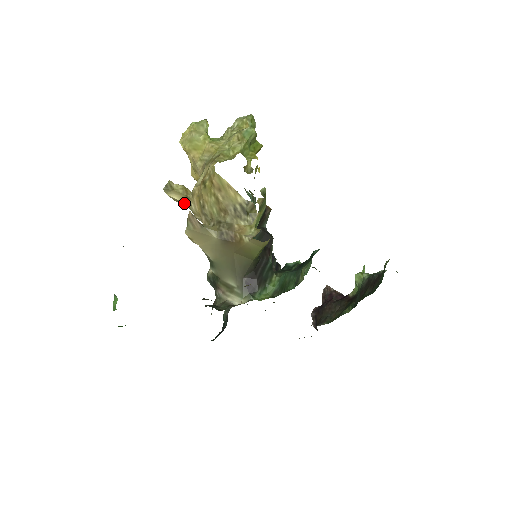
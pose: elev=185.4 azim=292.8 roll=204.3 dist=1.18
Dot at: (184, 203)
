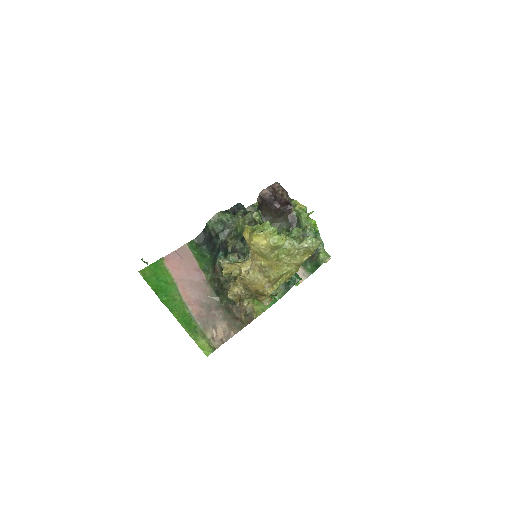
Dot at: occluded
